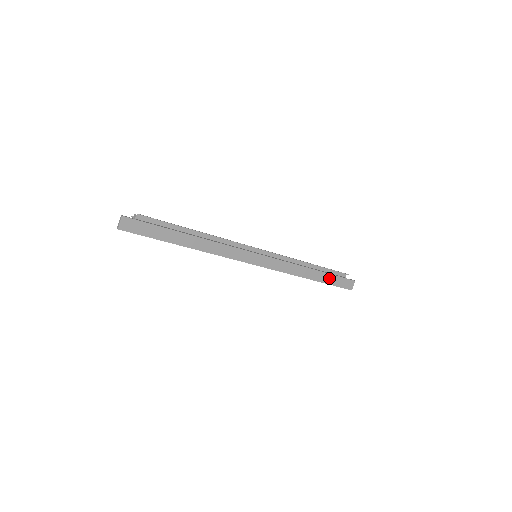
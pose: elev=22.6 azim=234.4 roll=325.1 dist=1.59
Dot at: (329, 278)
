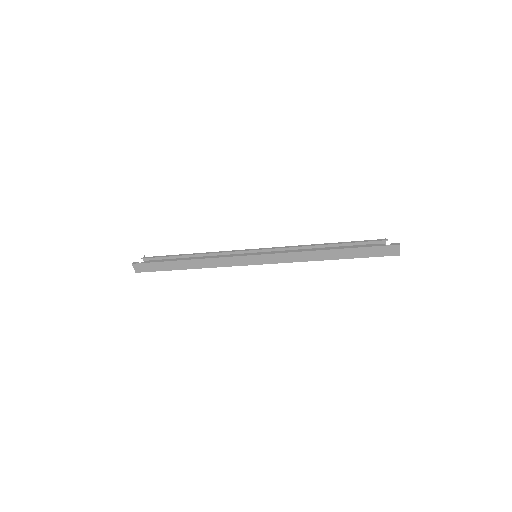
Dot at: (356, 252)
